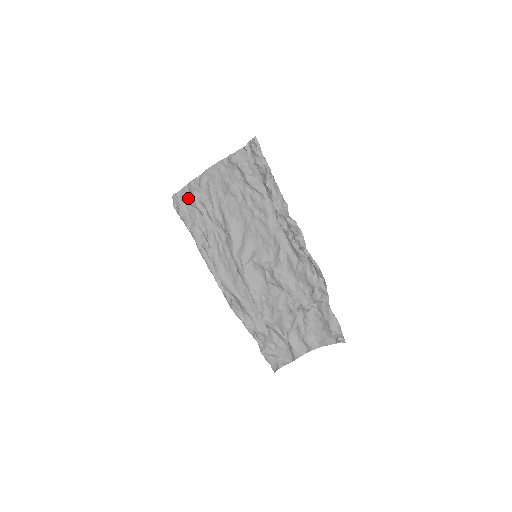
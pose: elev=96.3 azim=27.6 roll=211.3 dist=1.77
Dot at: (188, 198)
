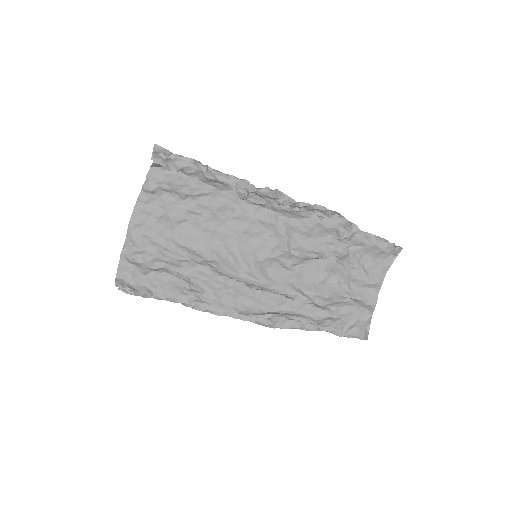
Dot at: (133, 270)
